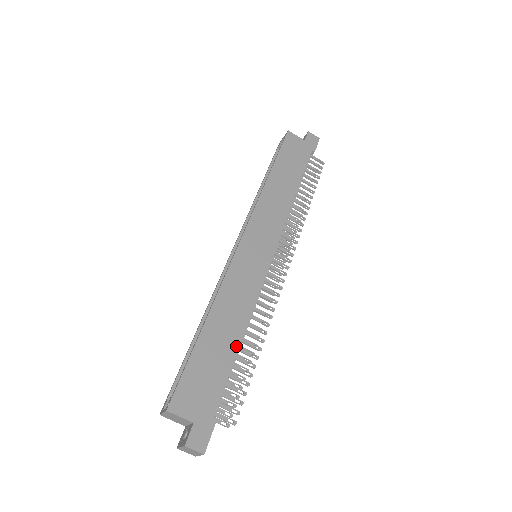
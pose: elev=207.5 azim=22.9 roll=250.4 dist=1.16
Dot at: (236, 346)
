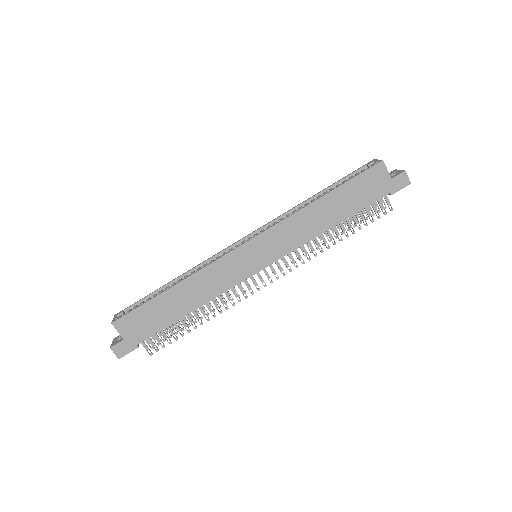
Dot at: (184, 313)
